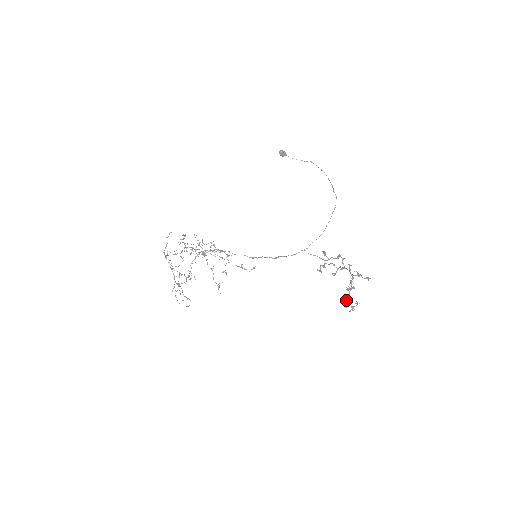
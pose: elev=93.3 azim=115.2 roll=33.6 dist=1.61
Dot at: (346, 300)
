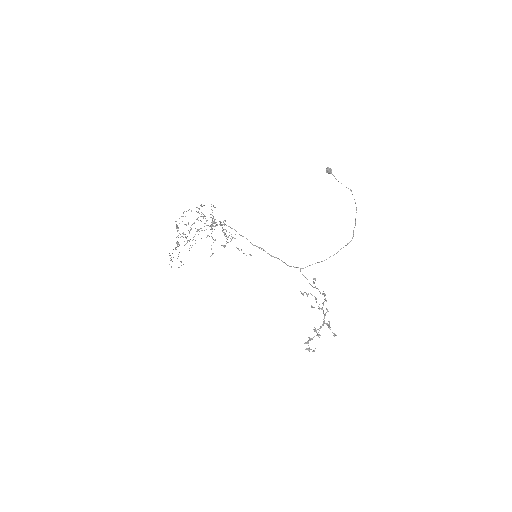
Dot at: (308, 341)
